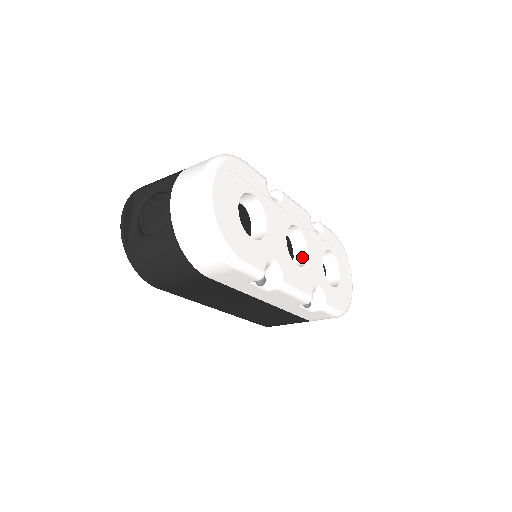
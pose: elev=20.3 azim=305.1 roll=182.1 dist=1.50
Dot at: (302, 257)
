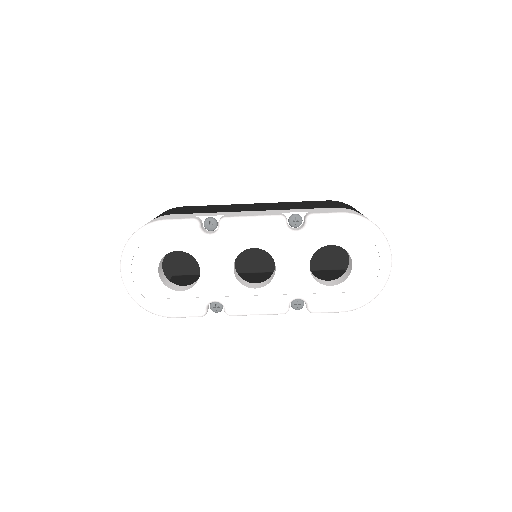
Dot at: (275, 270)
